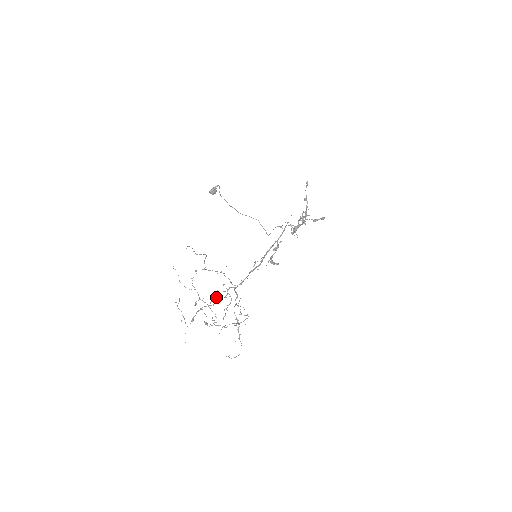
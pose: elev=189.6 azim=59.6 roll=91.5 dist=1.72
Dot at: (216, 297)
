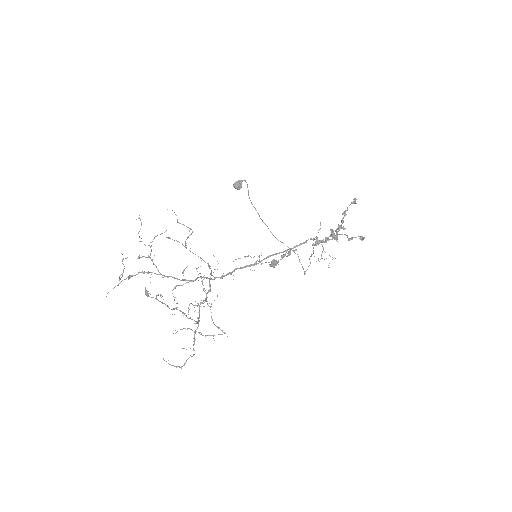
Dot at: (185, 283)
